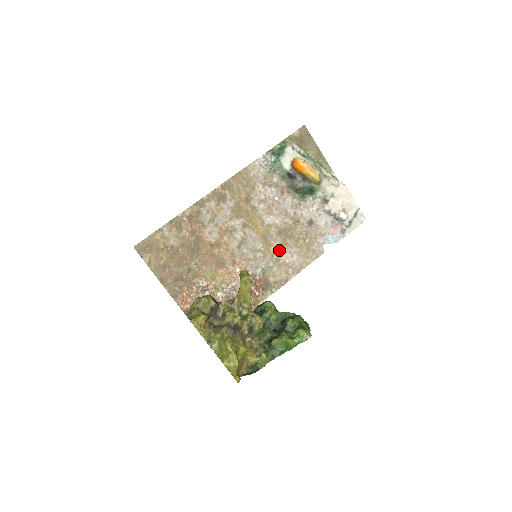
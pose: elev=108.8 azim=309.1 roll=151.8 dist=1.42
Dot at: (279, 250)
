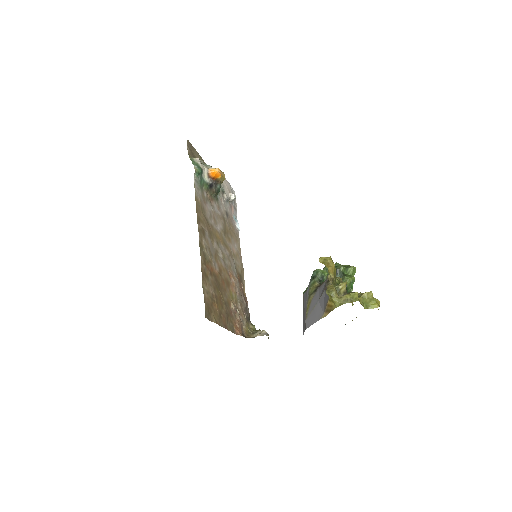
Dot at: (231, 247)
